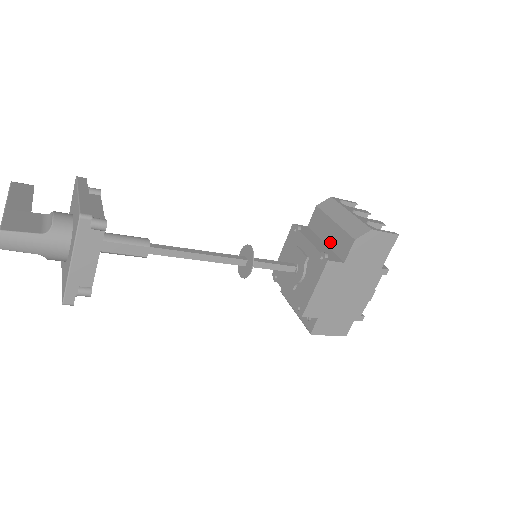
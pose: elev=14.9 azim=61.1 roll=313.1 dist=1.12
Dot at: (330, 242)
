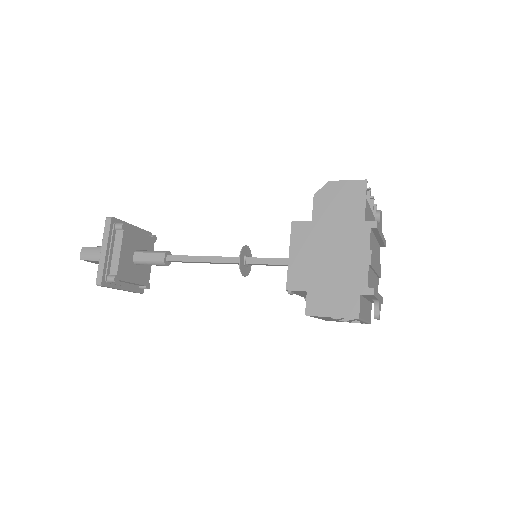
Dot at: occluded
